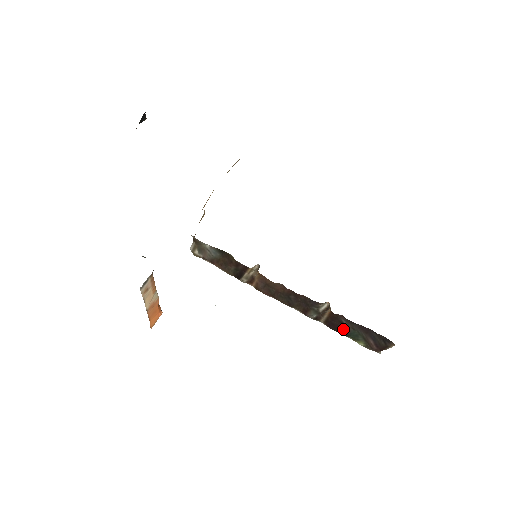
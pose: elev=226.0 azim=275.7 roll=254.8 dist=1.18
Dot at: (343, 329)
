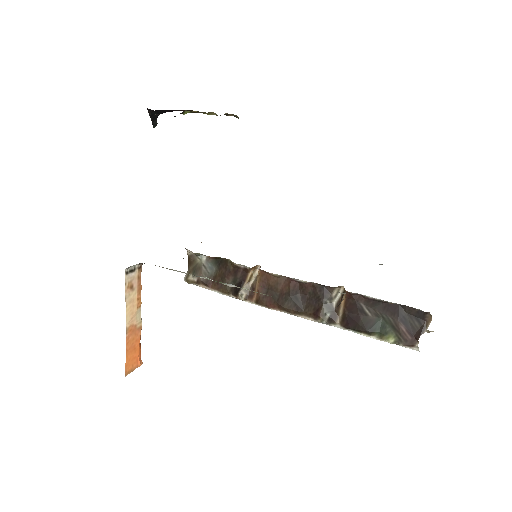
Dot at: (365, 321)
